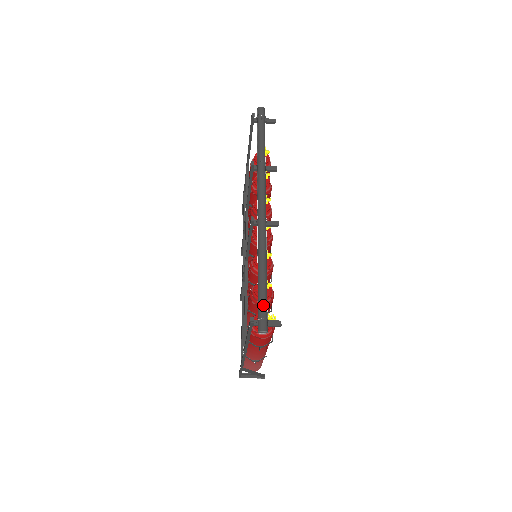
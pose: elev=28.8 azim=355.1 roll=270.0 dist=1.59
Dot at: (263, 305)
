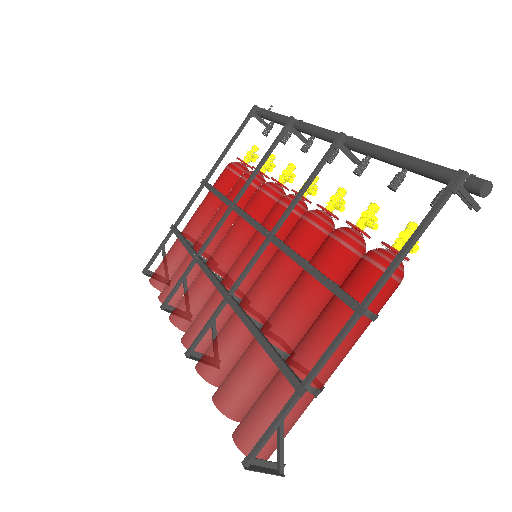
Dot at: (455, 170)
